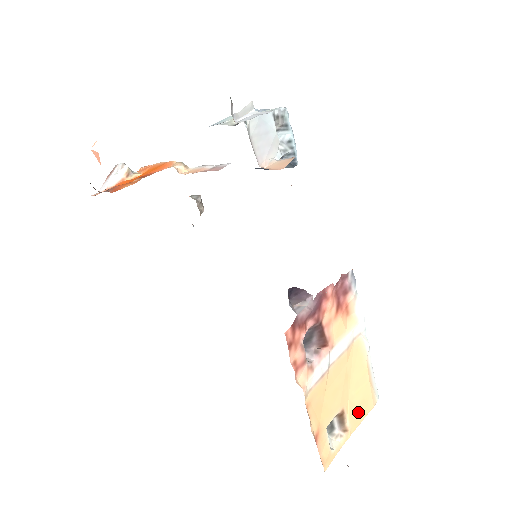
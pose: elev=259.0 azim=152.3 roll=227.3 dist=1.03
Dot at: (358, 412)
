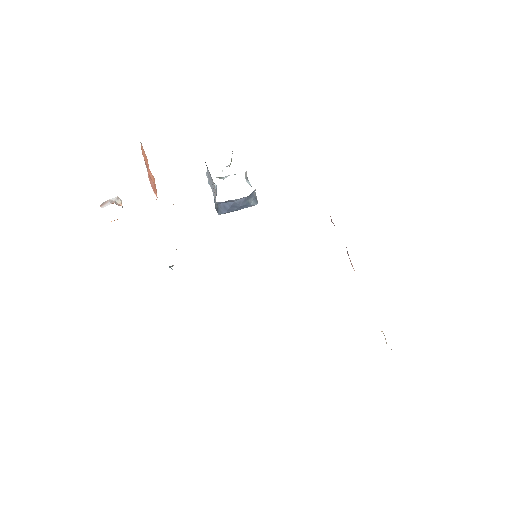
Dot at: occluded
